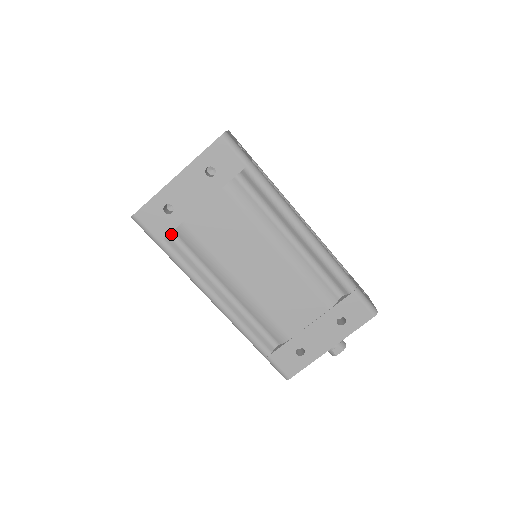
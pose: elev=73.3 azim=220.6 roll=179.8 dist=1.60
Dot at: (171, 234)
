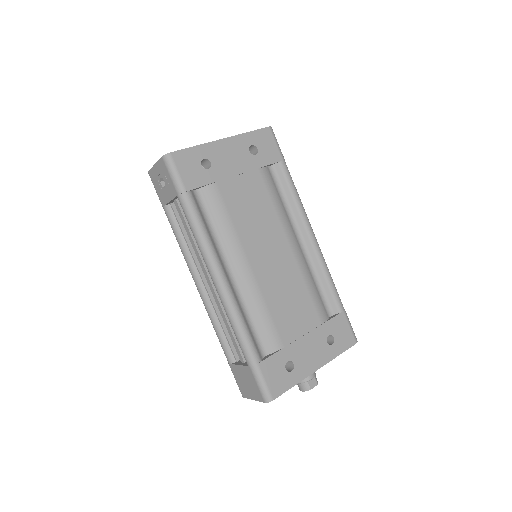
Dot at: (196, 192)
